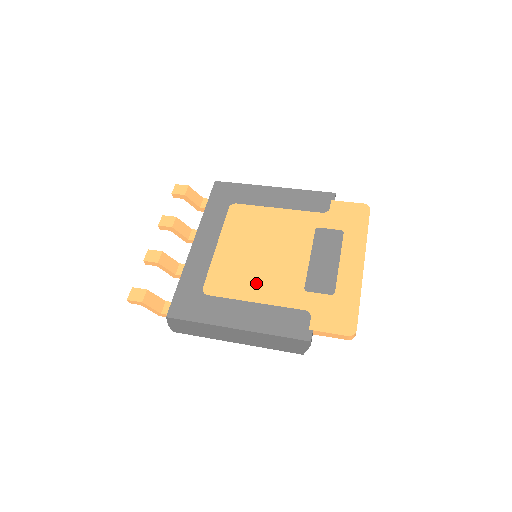
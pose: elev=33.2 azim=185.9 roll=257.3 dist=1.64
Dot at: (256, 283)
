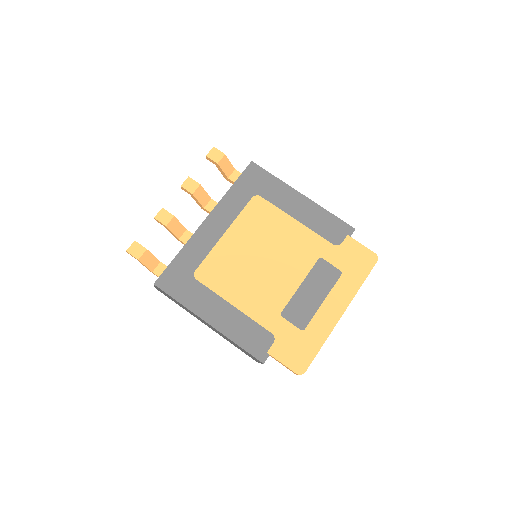
Dot at: (243, 288)
